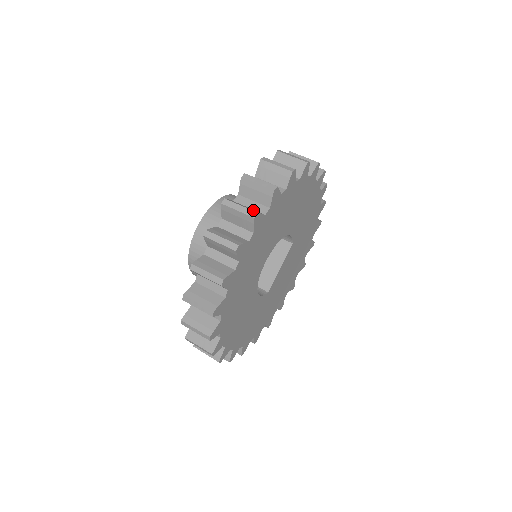
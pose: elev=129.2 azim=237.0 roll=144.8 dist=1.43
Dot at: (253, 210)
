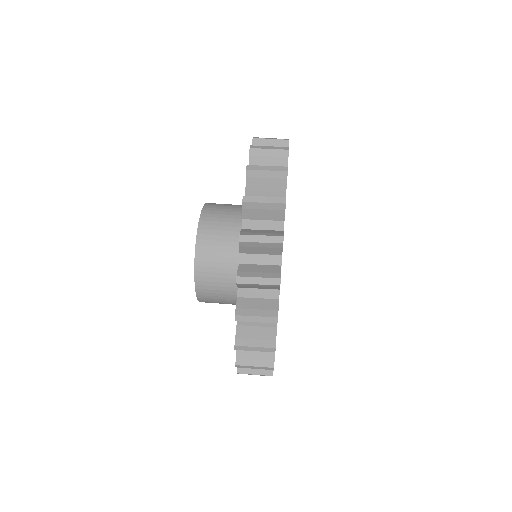
Dot at: (273, 275)
